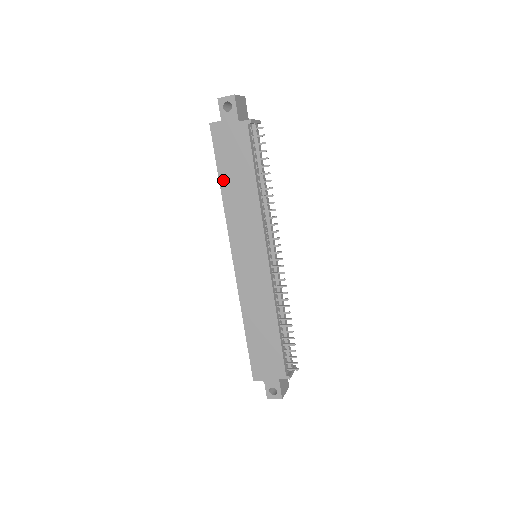
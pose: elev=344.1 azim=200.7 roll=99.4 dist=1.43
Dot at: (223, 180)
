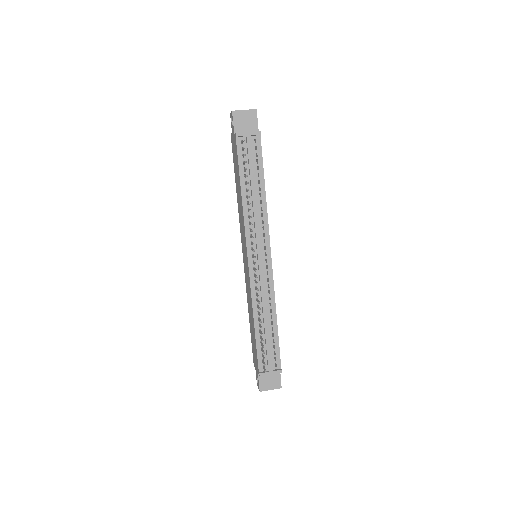
Dot at: (236, 184)
